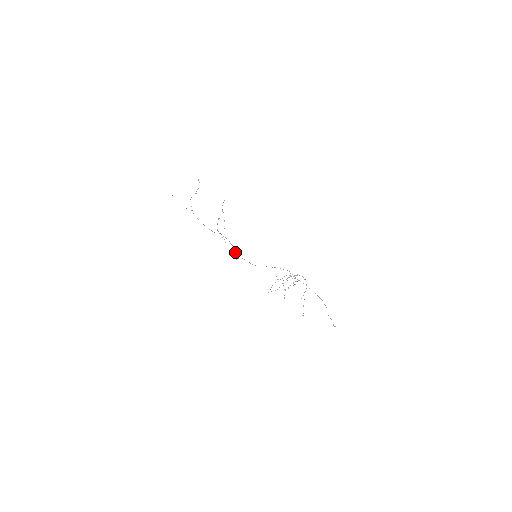
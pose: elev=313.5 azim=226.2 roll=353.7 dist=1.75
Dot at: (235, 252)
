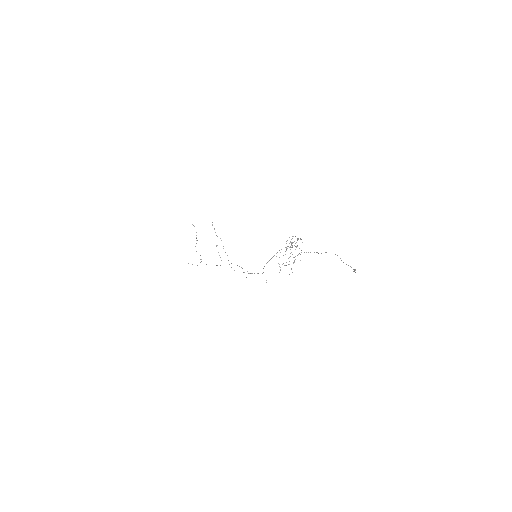
Dot at: (243, 272)
